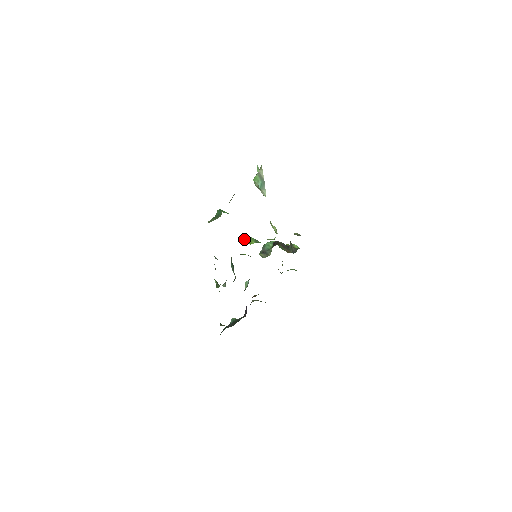
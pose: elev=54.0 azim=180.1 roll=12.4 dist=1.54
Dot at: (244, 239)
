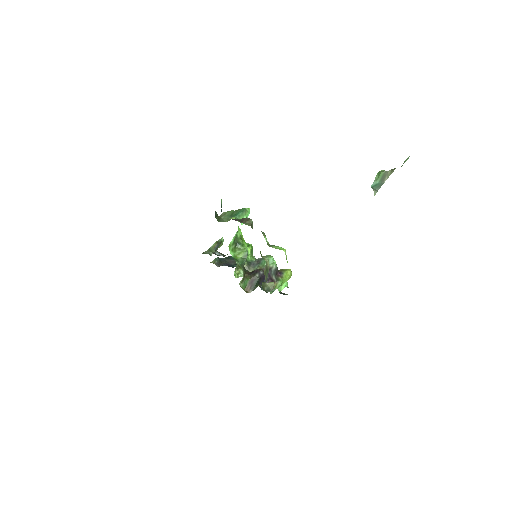
Dot at: (236, 248)
